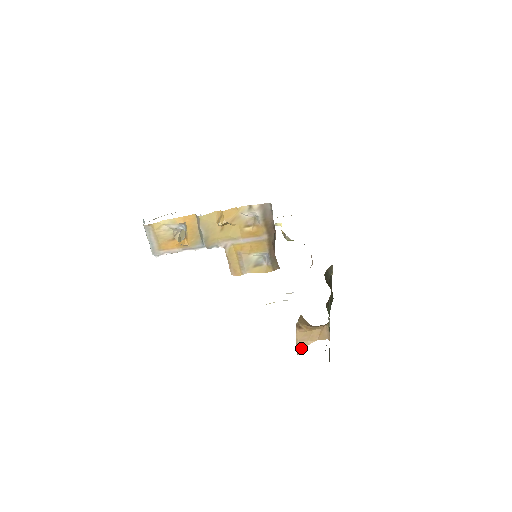
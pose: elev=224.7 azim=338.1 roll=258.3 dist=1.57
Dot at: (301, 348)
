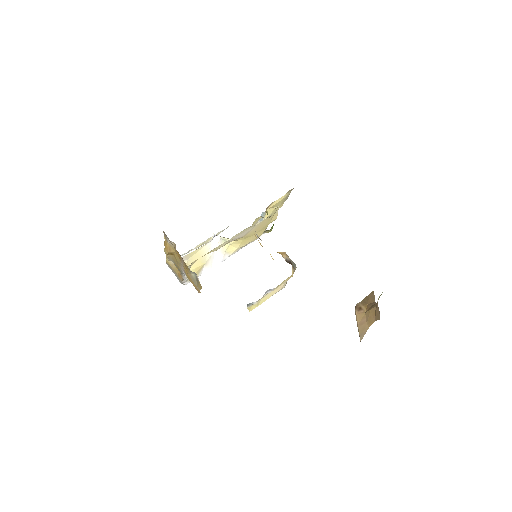
Dot at: (362, 333)
